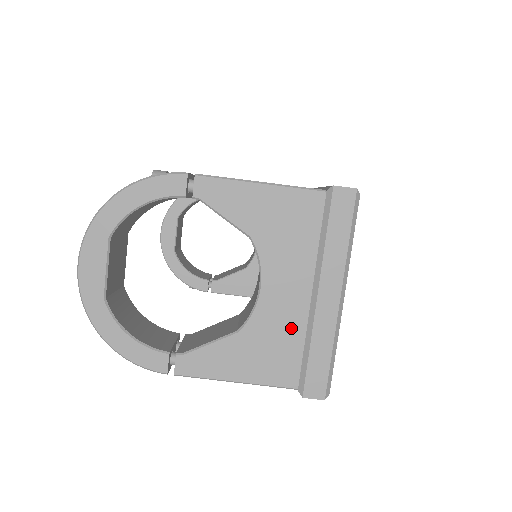
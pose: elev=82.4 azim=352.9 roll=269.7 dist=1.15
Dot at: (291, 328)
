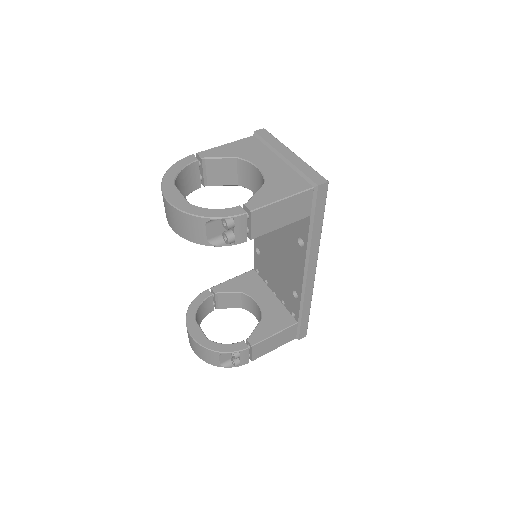
Dot at: (286, 172)
